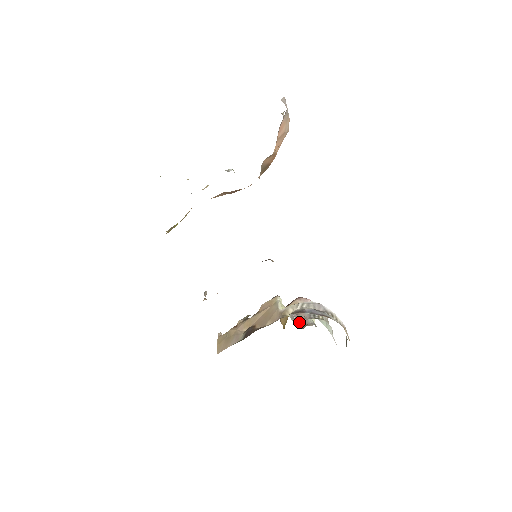
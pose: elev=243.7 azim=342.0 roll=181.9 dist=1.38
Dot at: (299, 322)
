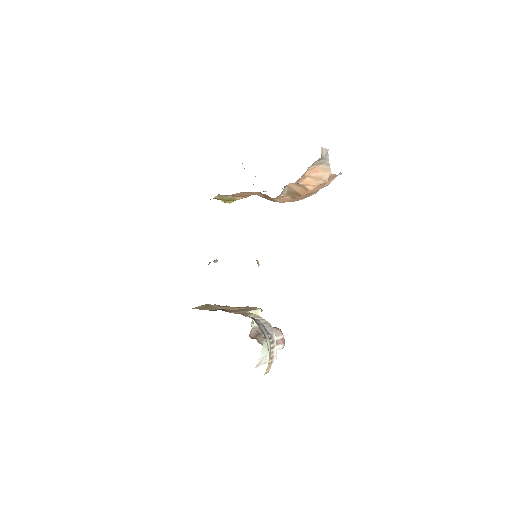
Dot at: (256, 336)
